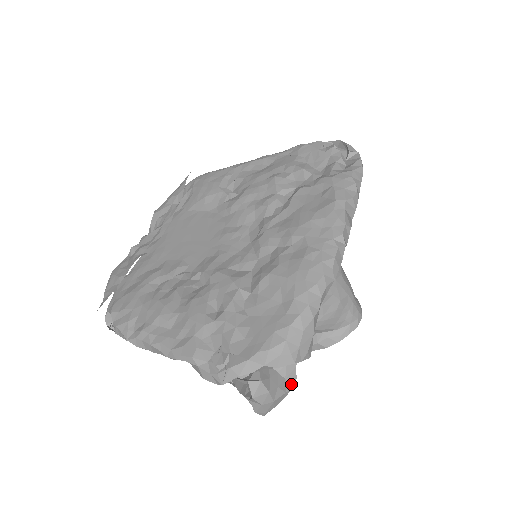
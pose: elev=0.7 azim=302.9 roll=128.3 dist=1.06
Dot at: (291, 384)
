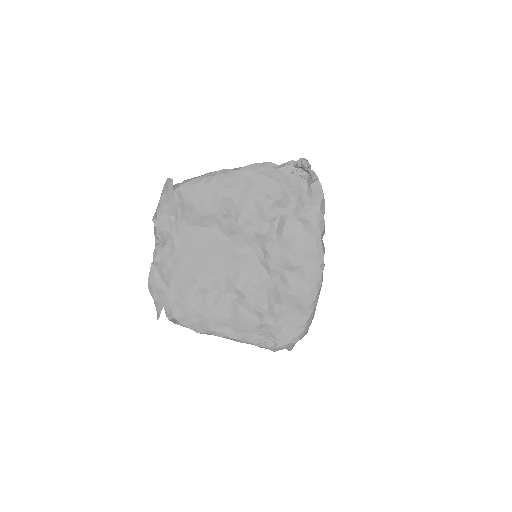
Dot at: occluded
